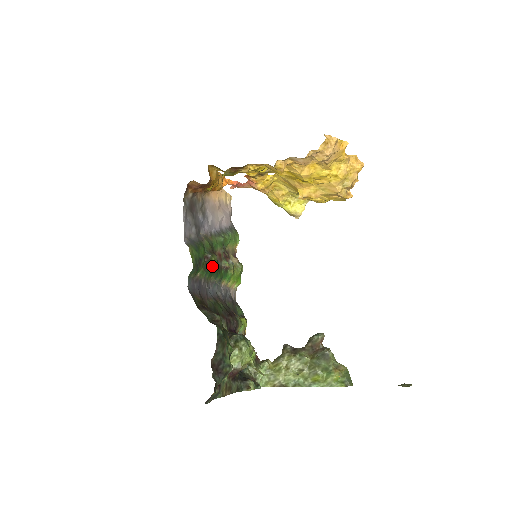
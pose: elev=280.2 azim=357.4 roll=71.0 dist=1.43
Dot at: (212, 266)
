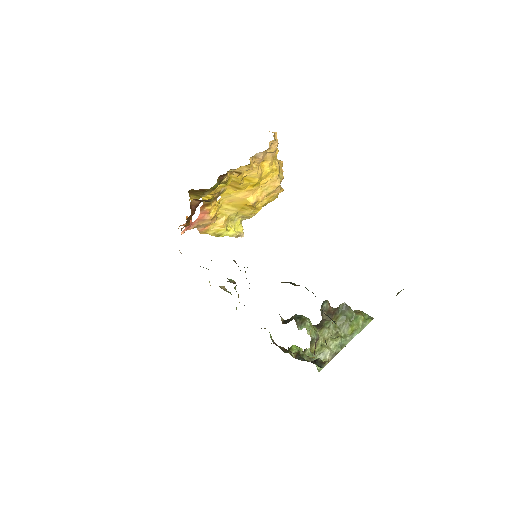
Dot at: (240, 270)
